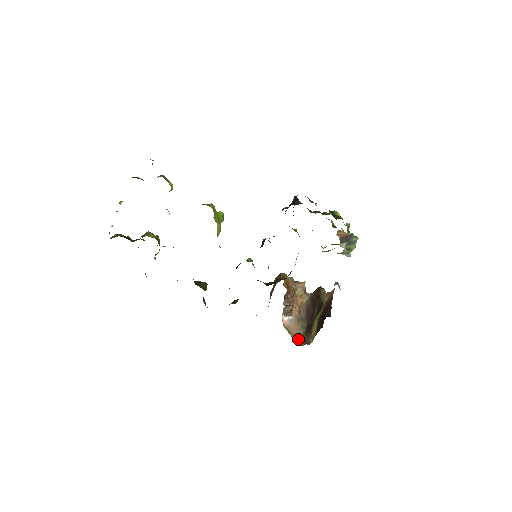
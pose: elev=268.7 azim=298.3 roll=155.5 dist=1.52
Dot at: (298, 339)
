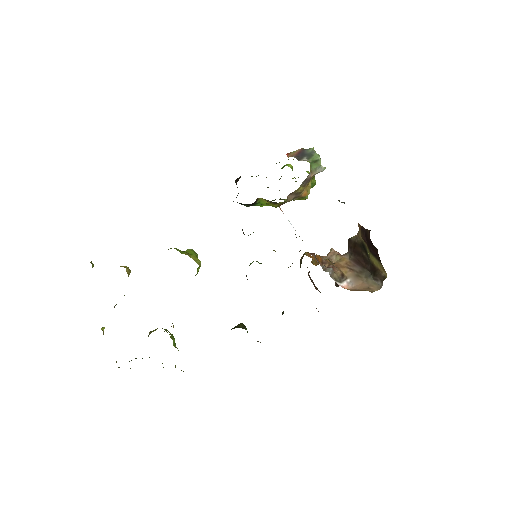
Dot at: (373, 287)
